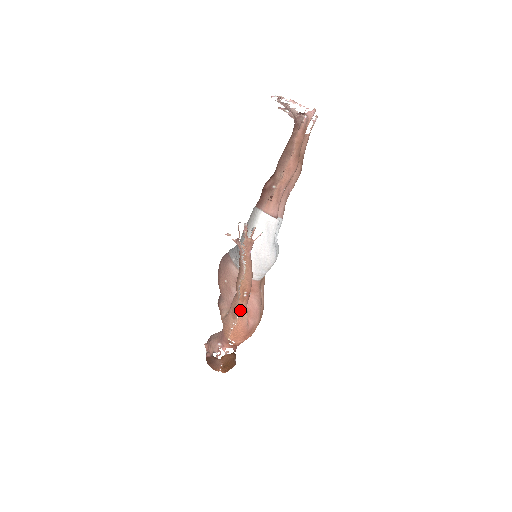
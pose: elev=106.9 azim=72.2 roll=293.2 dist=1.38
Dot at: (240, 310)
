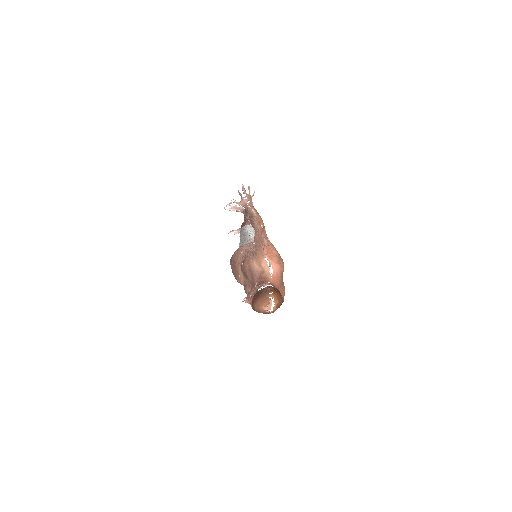
Dot at: (264, 235)
